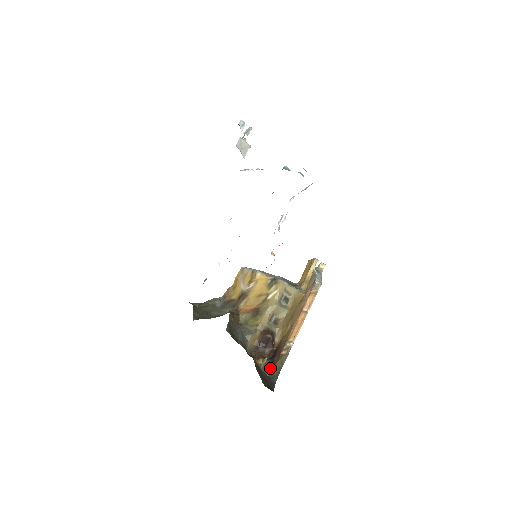
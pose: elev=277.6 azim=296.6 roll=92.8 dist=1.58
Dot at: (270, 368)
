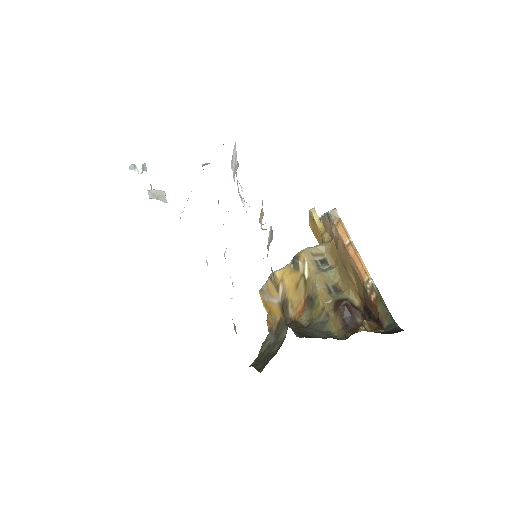
Dot at: (379, 325)
